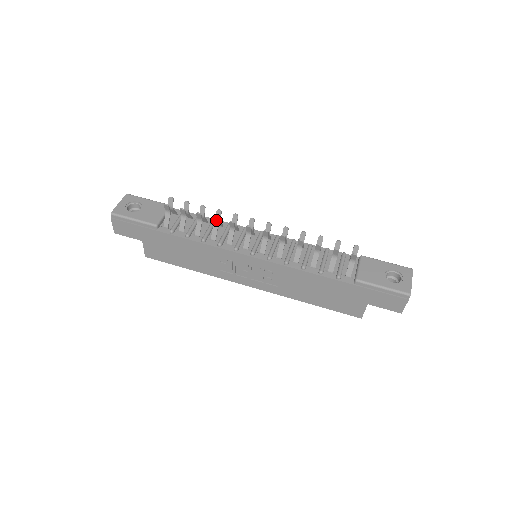
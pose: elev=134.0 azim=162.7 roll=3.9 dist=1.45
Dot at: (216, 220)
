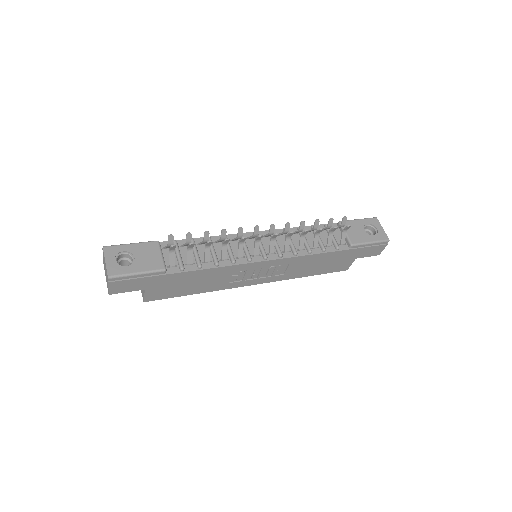
Dot at: (228, 241)
